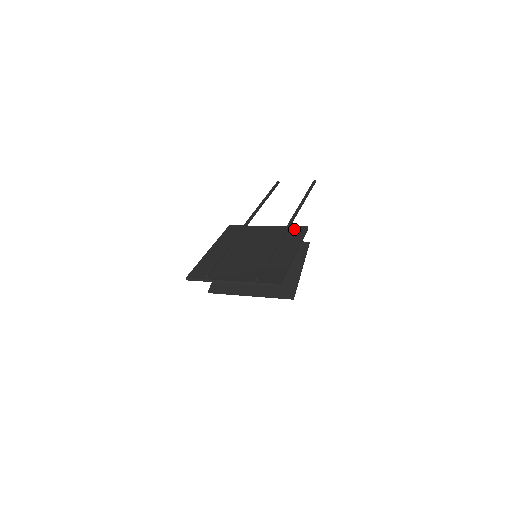
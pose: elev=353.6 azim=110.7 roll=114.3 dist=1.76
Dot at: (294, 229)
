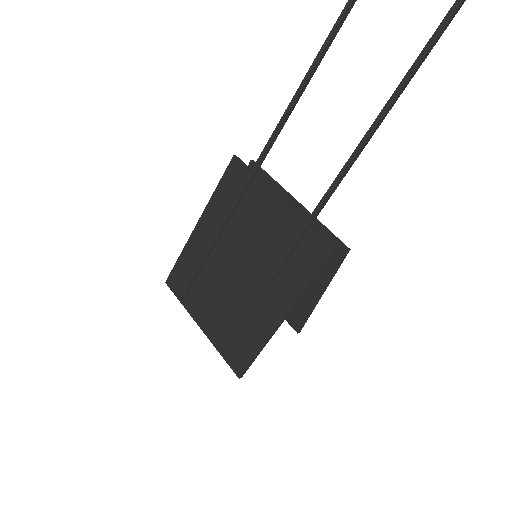
Dot at: (310, 244)
